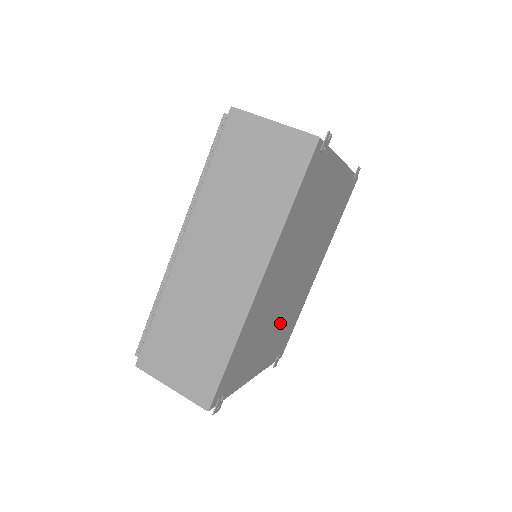
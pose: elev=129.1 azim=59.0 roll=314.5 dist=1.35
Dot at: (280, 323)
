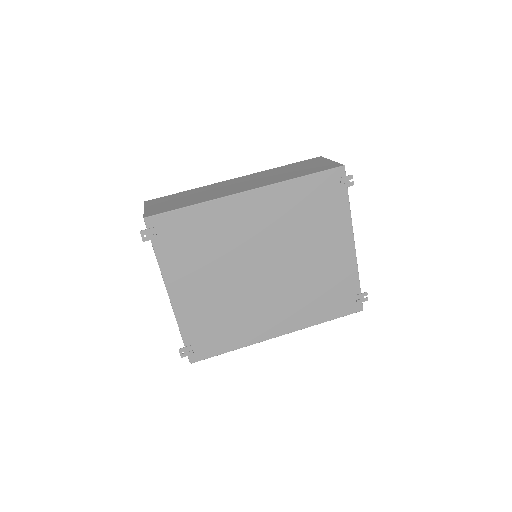
Dot at: (222, 296)
